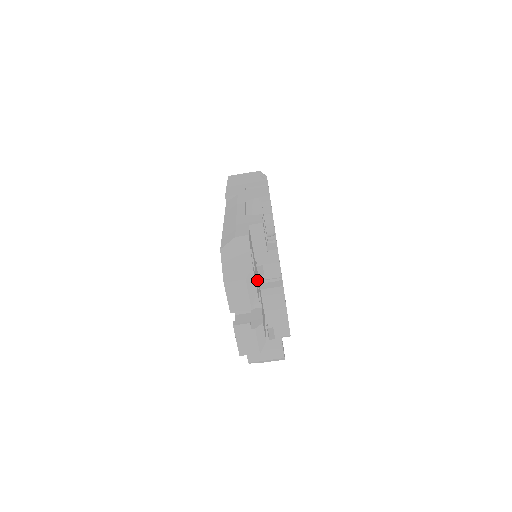
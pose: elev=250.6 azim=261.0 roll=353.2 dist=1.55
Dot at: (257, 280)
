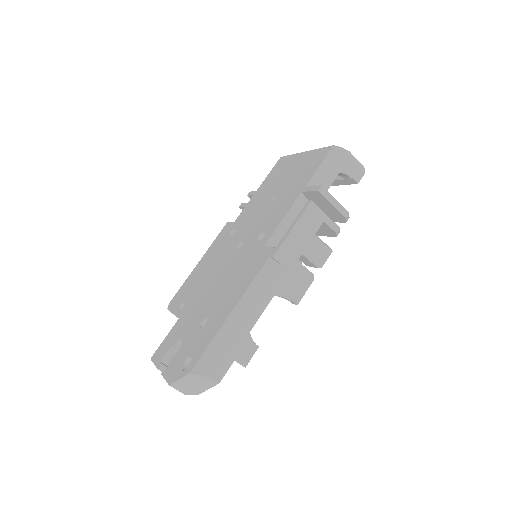
Dot at: occluded
